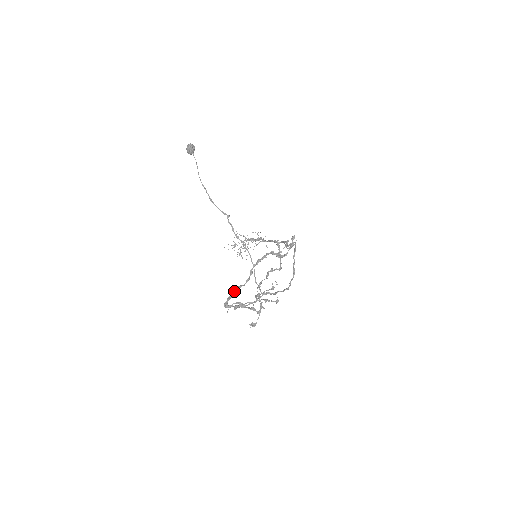
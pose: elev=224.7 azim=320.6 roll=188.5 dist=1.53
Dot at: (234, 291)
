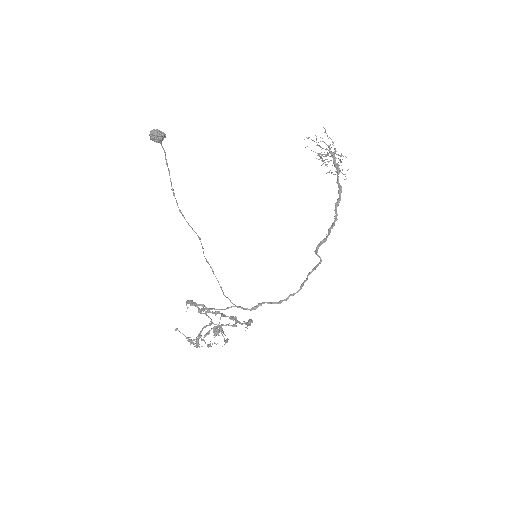
Dot at: (193, 303)
